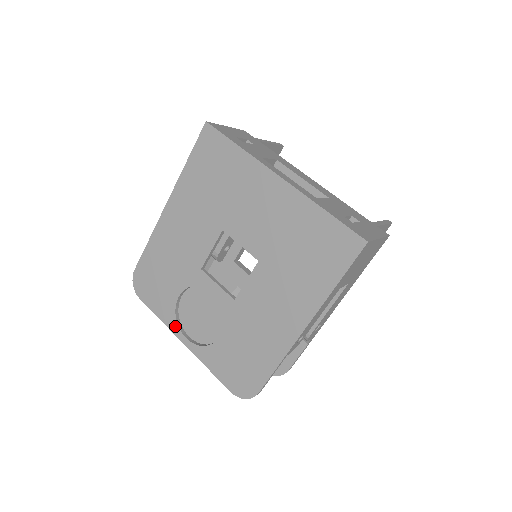
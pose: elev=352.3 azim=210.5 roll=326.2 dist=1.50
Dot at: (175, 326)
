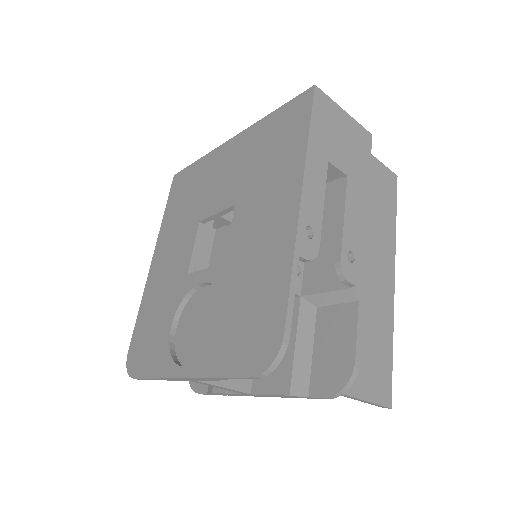
Dot at: (171, 366)
